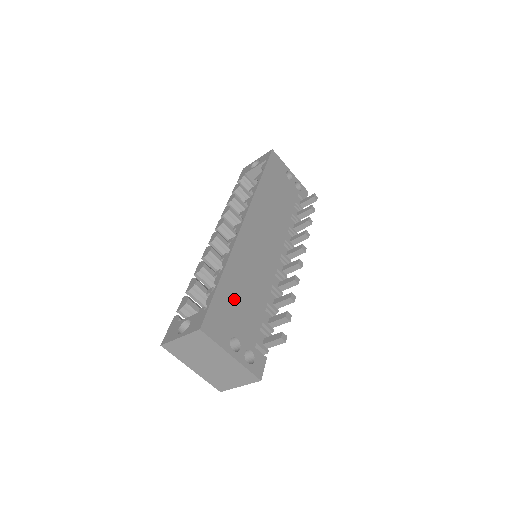
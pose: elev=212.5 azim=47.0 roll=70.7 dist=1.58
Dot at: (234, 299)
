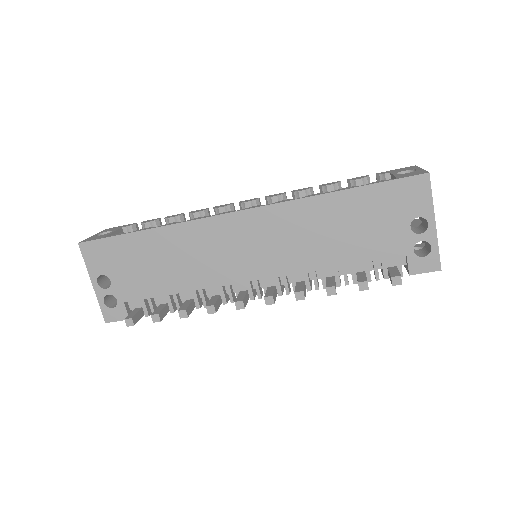
Dot at: (139, 256)
